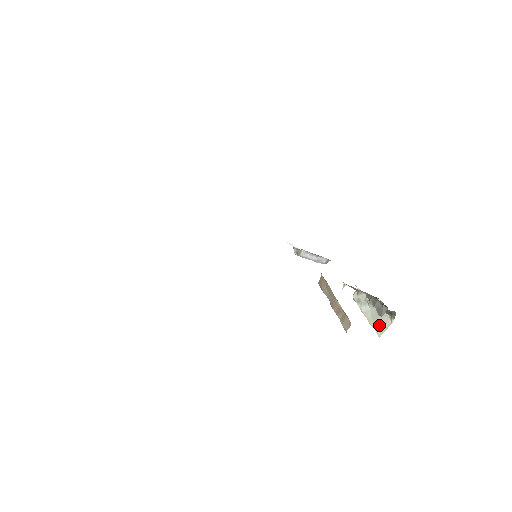
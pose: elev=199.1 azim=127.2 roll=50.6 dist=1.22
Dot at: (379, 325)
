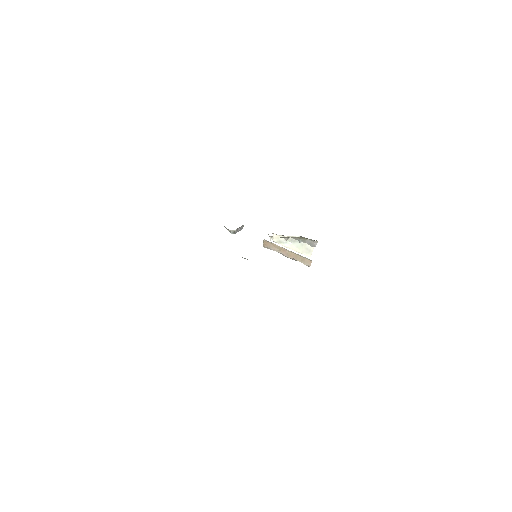
Dot at: (306, 251)
